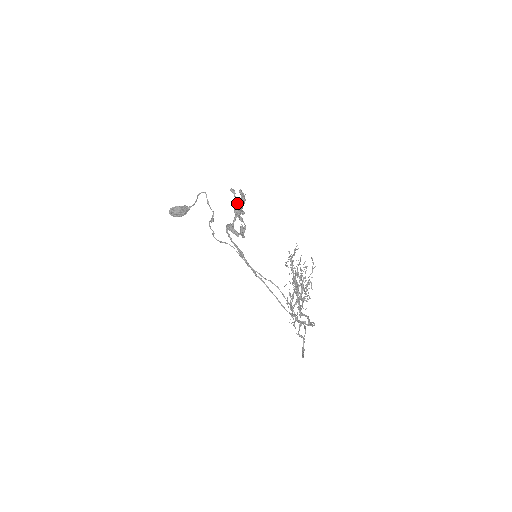
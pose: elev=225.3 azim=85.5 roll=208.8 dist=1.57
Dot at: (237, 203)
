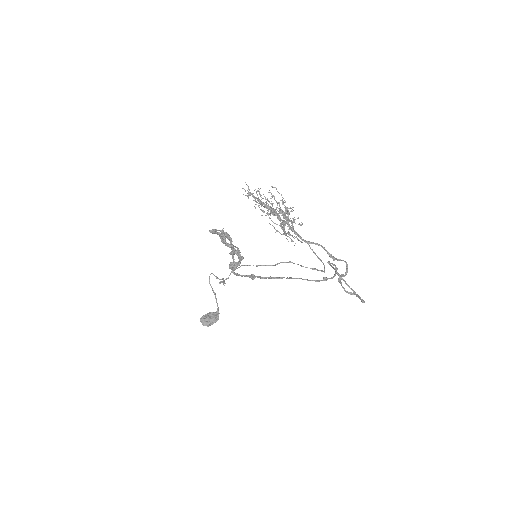
Dot at: (216, 231)
